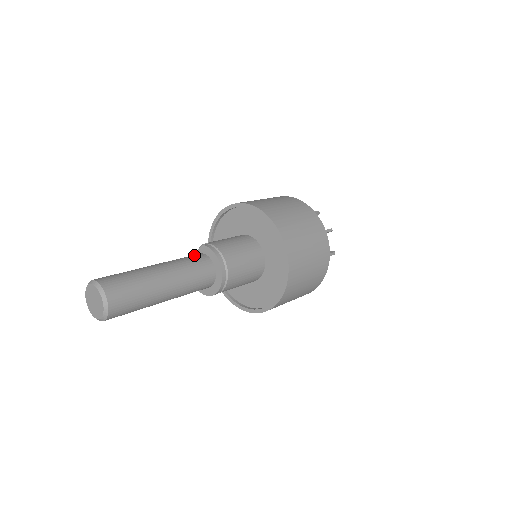
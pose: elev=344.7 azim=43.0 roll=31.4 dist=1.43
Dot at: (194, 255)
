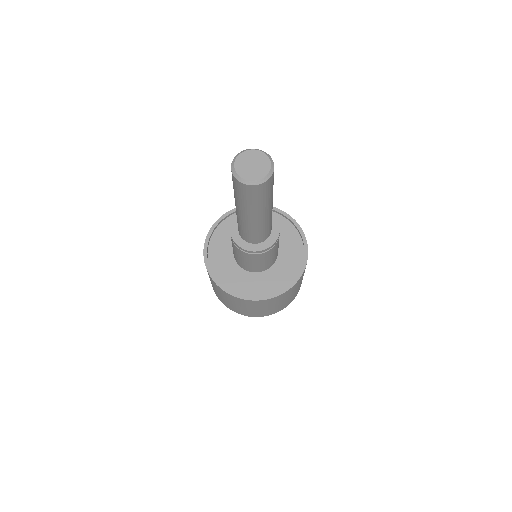
Dot at: occluded
